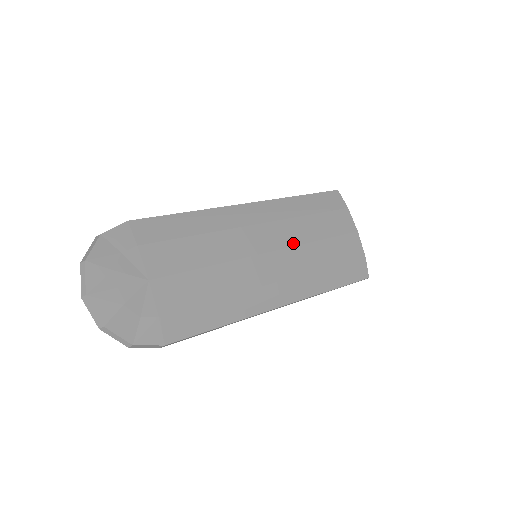
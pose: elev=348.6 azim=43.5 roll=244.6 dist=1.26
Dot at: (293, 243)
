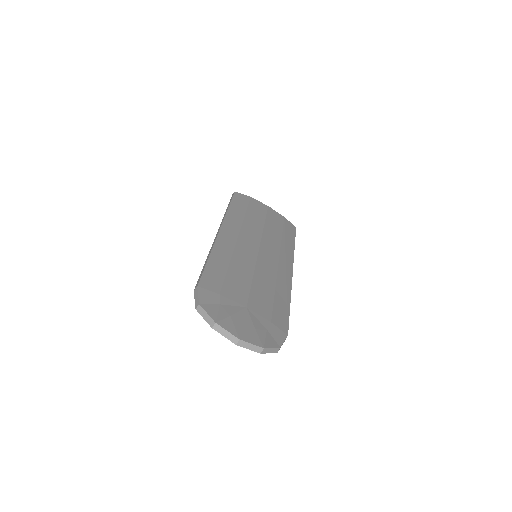
Dot at: (259, 235)
